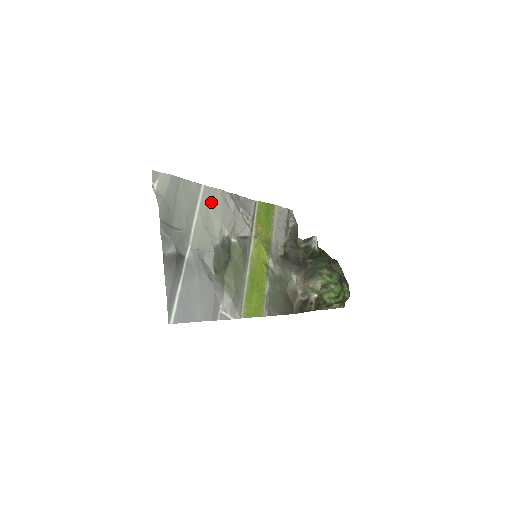
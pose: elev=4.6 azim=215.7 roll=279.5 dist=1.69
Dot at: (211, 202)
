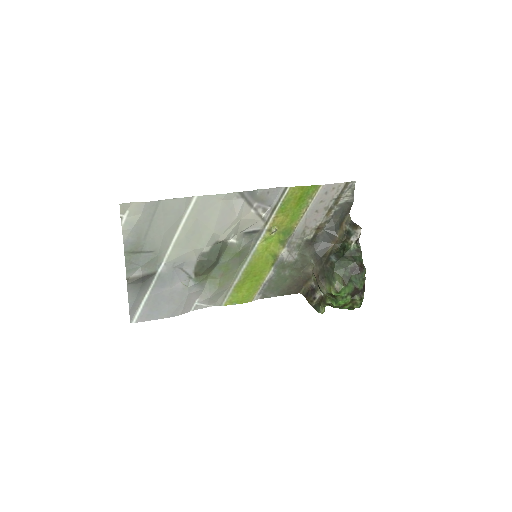
Dot at: (204, 212)
